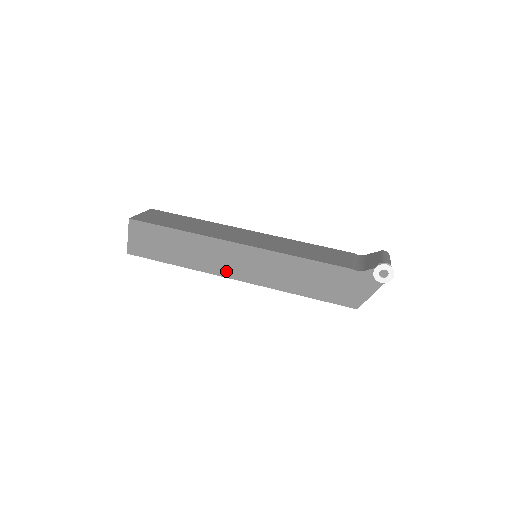
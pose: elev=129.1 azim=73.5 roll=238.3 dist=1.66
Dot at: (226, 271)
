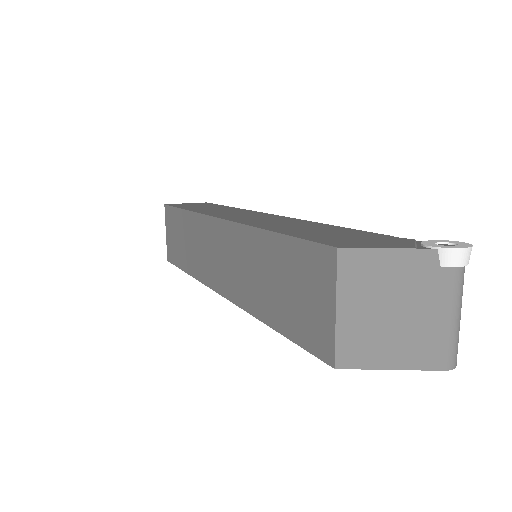
Dot at: (221, 215)
